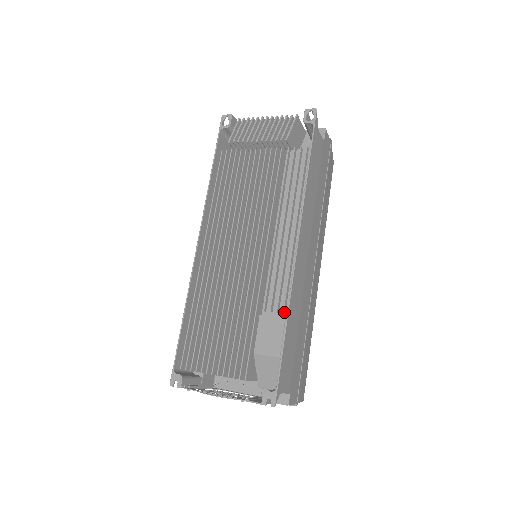
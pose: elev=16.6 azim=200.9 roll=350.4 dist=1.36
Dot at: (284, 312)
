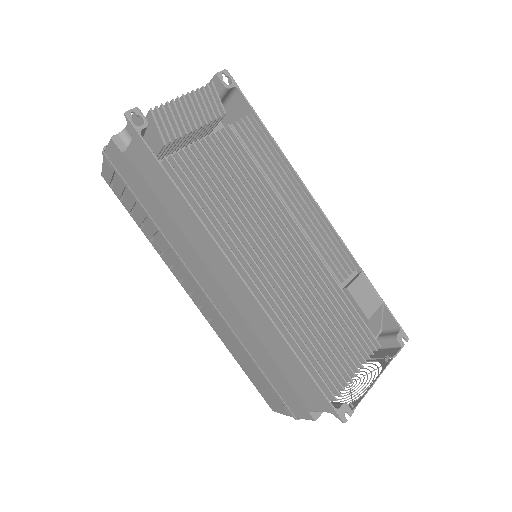
Dot at: (355, 269)
